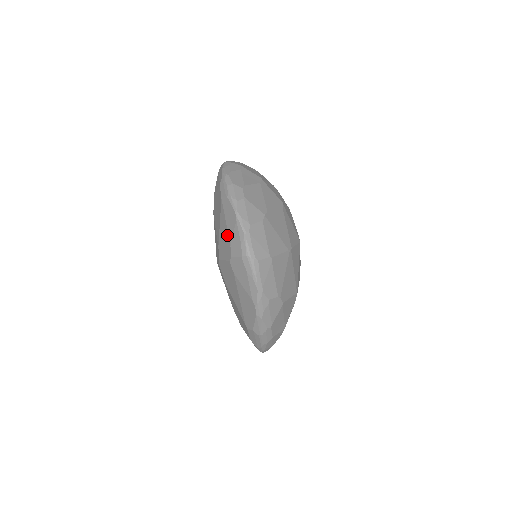
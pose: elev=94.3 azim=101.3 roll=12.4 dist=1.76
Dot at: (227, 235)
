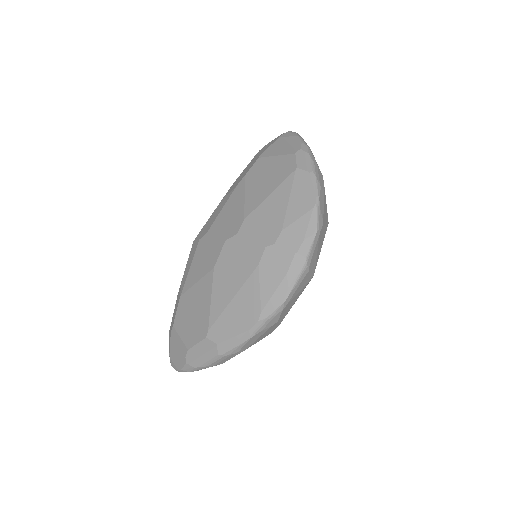
Dot at: (282, 215)
